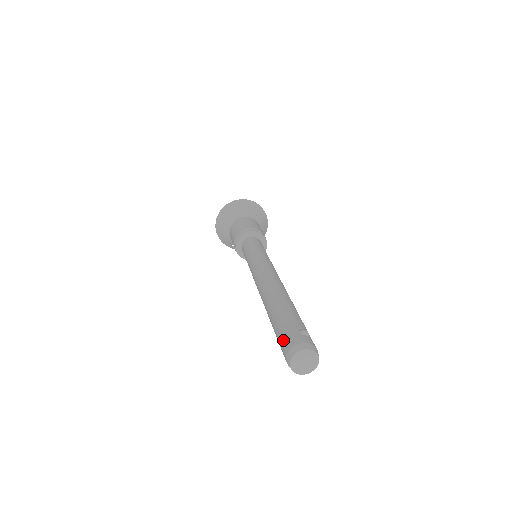
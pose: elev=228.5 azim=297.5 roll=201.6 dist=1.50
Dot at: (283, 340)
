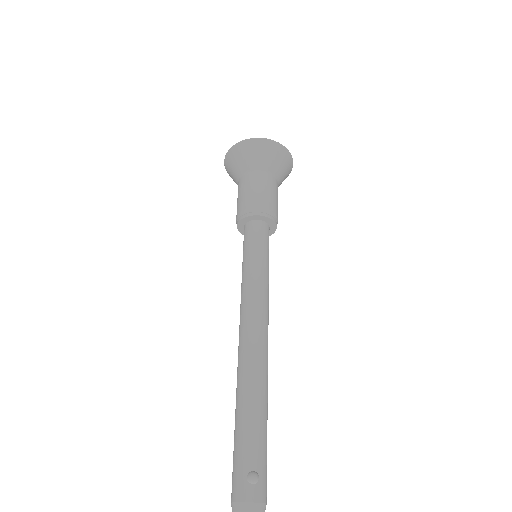
Dot at: (232, 477)
